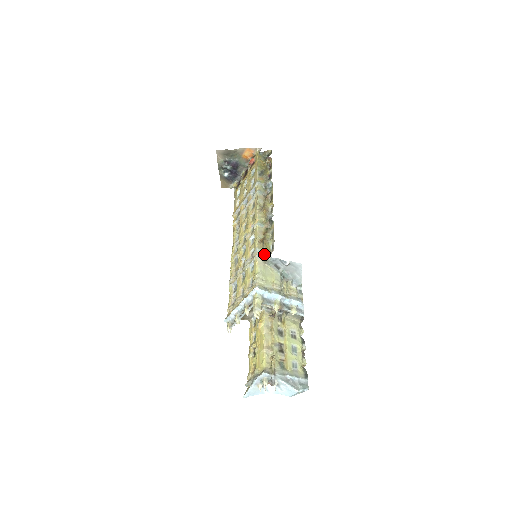
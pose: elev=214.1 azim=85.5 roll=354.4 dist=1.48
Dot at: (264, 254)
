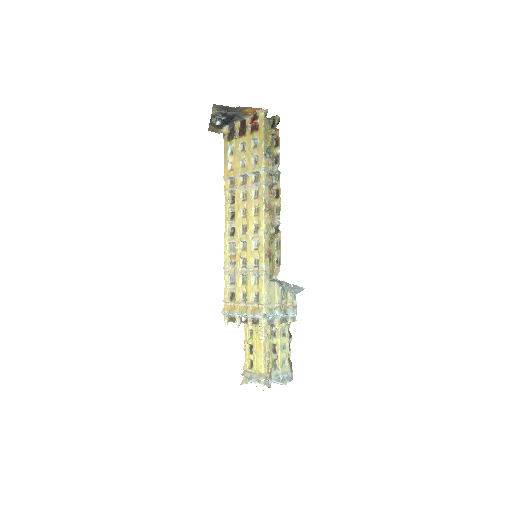
Dot at: (270, 272)
